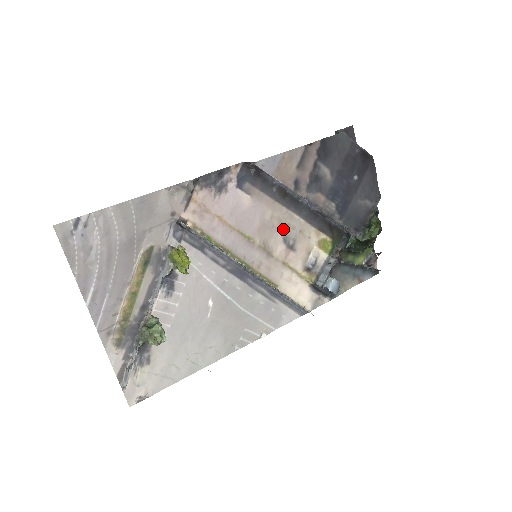
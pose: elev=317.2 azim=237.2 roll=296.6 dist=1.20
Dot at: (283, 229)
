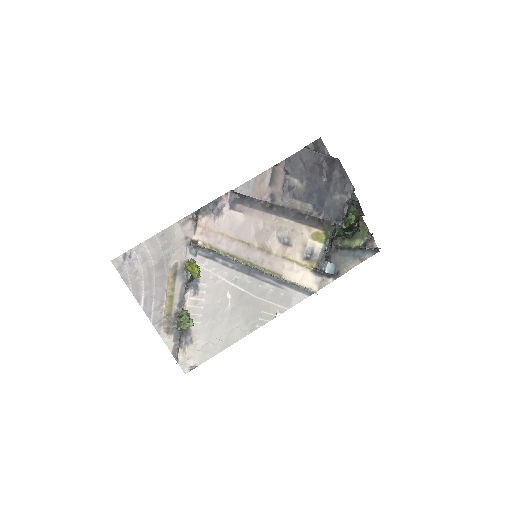
Dot at: (277, 232)
